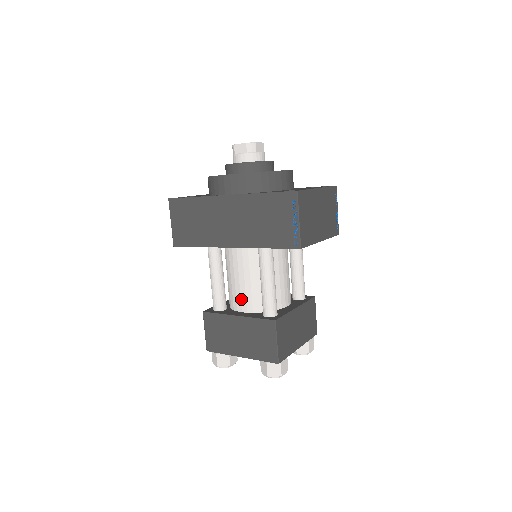
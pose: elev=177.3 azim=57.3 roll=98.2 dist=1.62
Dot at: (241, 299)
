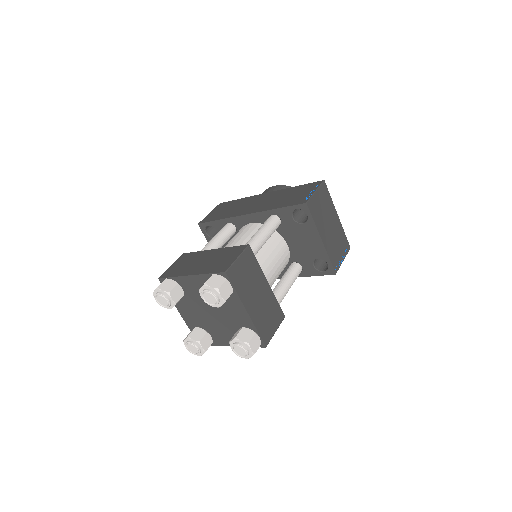
Dot at: occluded
